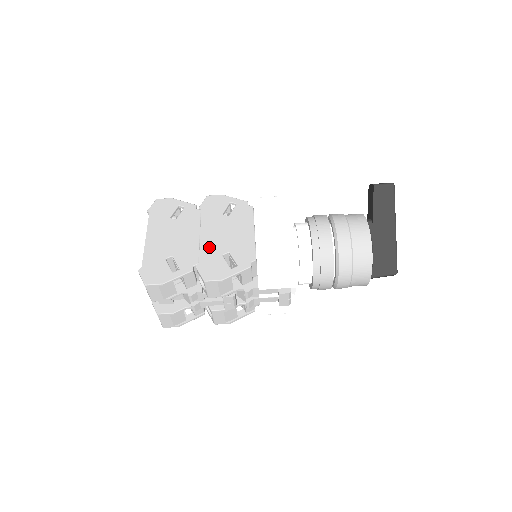
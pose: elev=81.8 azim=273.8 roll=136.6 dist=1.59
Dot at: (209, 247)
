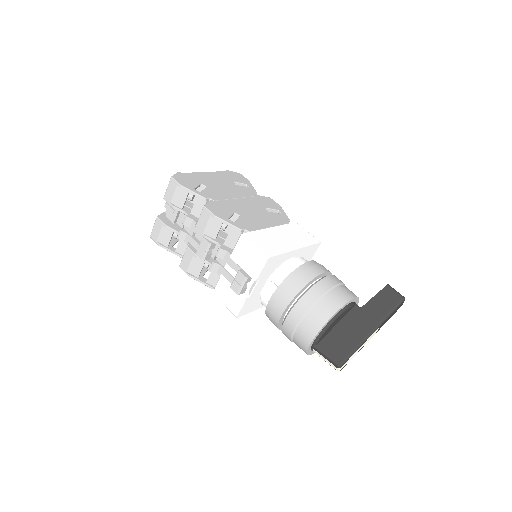
Dot at: (233, 204)
